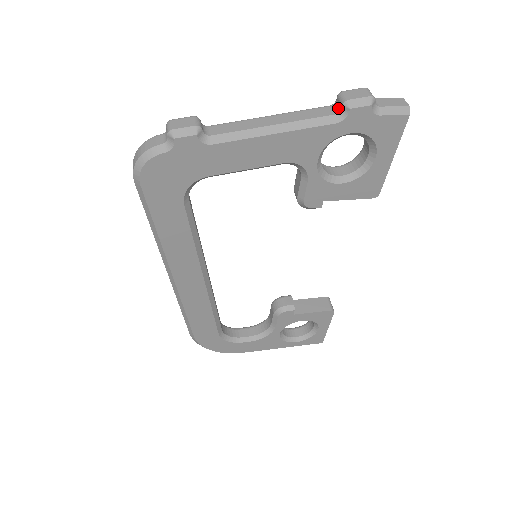
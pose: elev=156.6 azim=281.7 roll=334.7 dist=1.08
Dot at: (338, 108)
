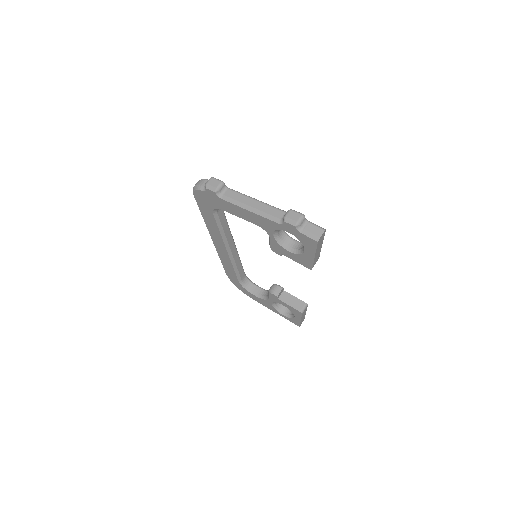
Dot at: occluded
